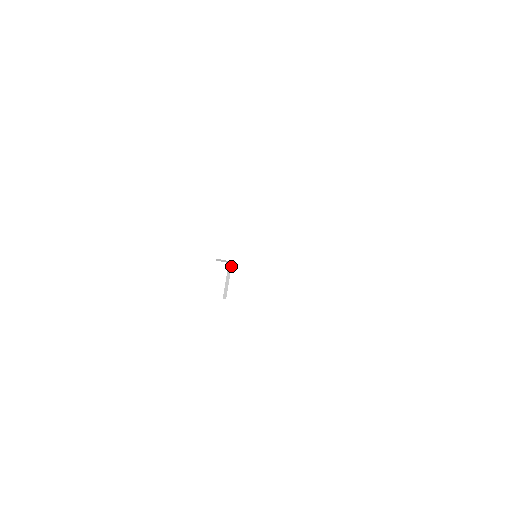
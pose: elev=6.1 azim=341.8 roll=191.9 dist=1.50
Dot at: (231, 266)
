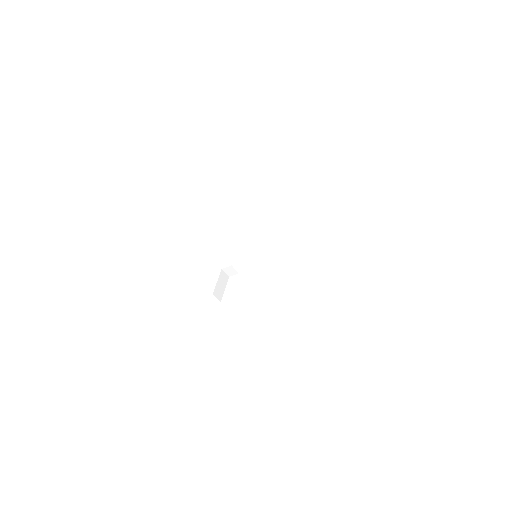
Dot at: occluded
